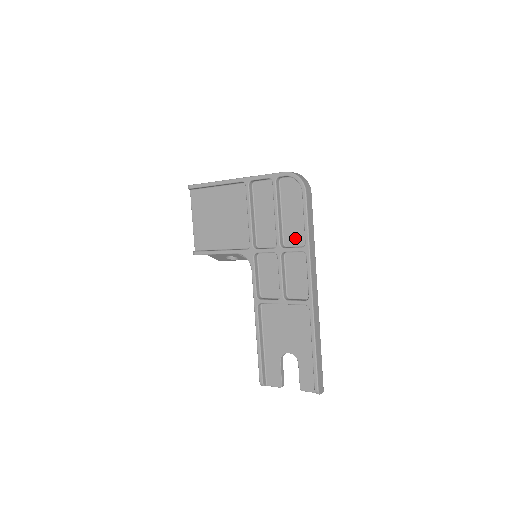
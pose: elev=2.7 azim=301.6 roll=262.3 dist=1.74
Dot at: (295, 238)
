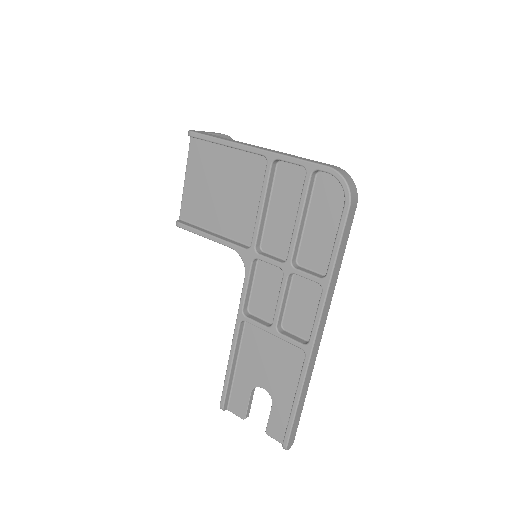
Dot at: (314, 259)
